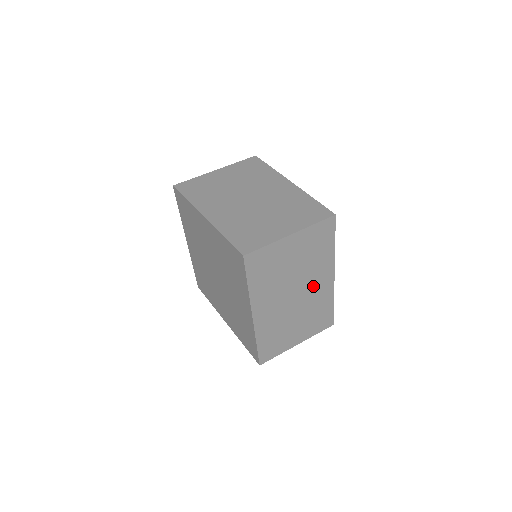
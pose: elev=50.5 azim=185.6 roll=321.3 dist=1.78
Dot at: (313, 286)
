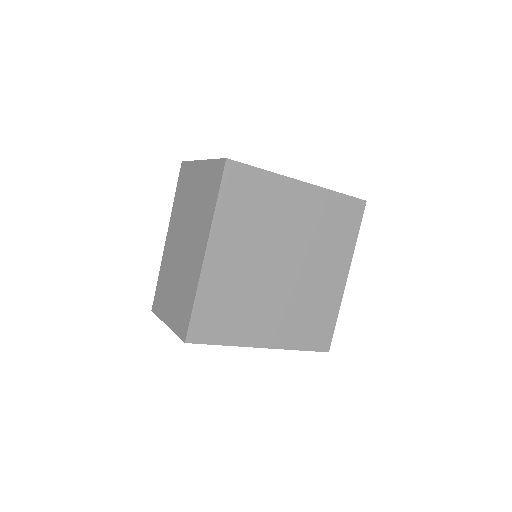
Dot at: occluded
